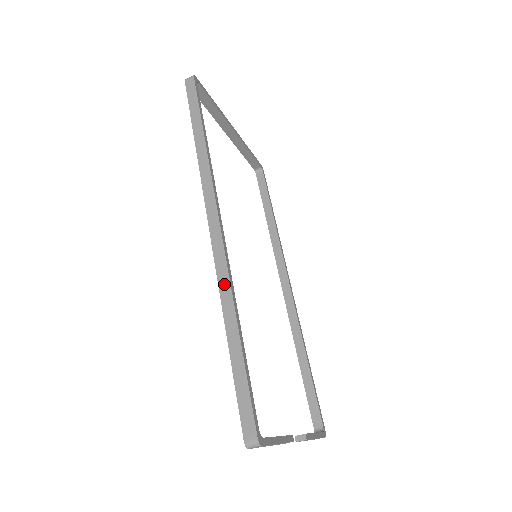
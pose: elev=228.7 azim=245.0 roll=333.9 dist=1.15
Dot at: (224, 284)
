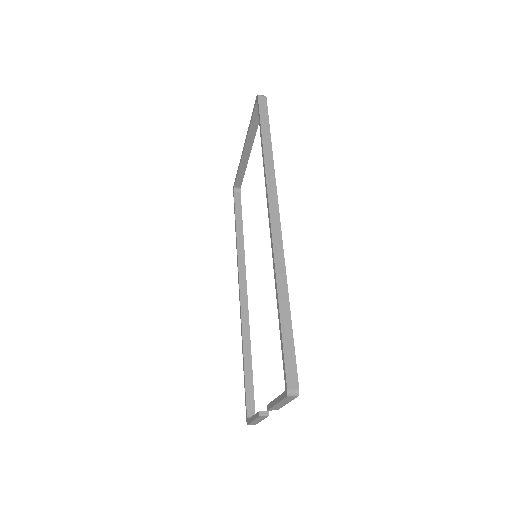
Dot at: (280, 265)
